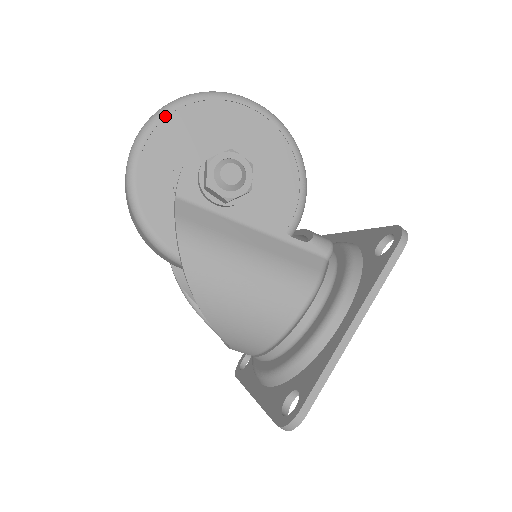
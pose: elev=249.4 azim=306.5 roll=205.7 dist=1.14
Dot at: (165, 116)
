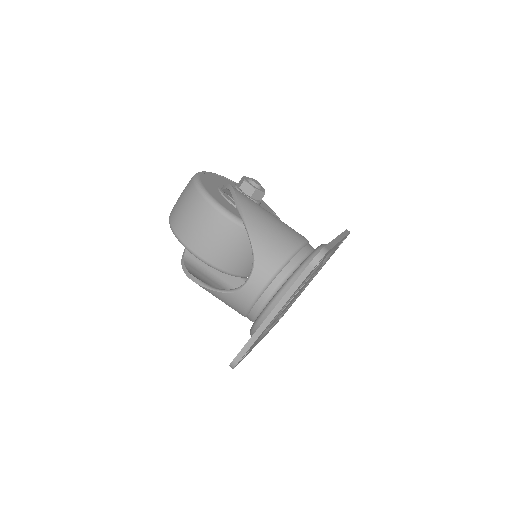
Dot at: (213, 173)
